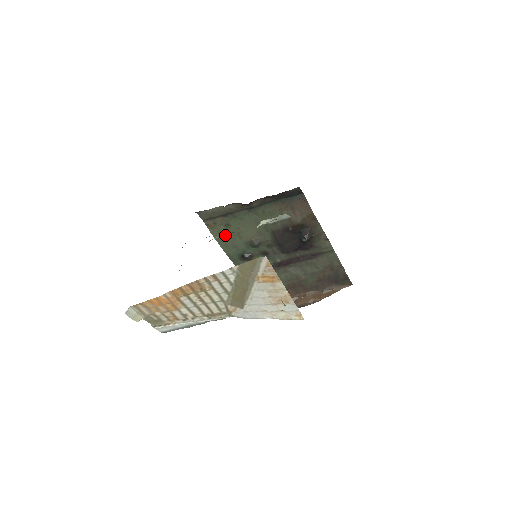
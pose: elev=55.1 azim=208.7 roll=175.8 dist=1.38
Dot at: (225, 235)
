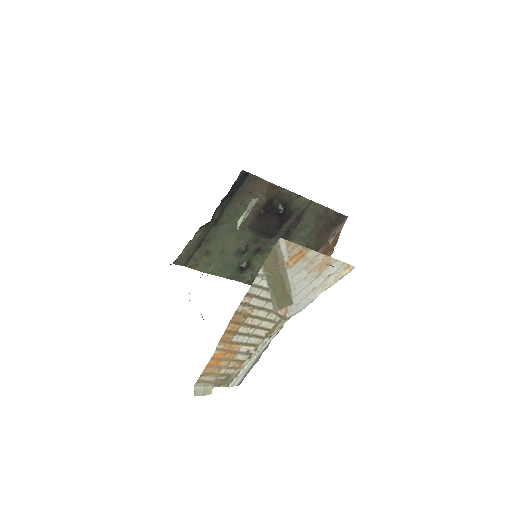
Dot at: (216, 260)
